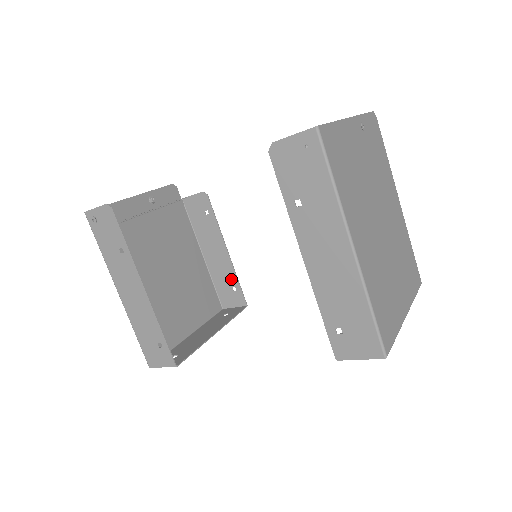
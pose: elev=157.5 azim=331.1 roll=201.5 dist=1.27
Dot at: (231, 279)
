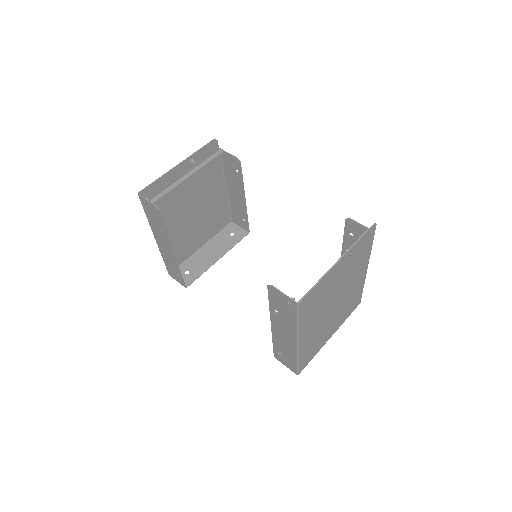
Dot at: (243, 214)
